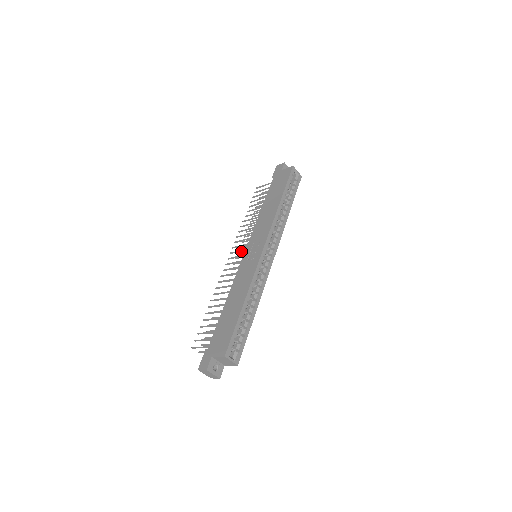
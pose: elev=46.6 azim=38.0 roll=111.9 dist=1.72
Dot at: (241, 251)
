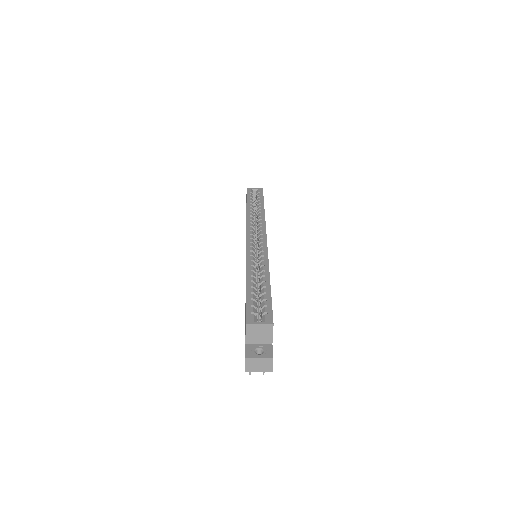
Dot at: occluded
